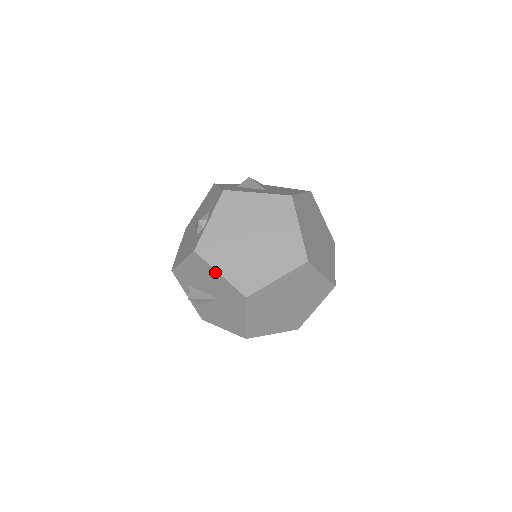
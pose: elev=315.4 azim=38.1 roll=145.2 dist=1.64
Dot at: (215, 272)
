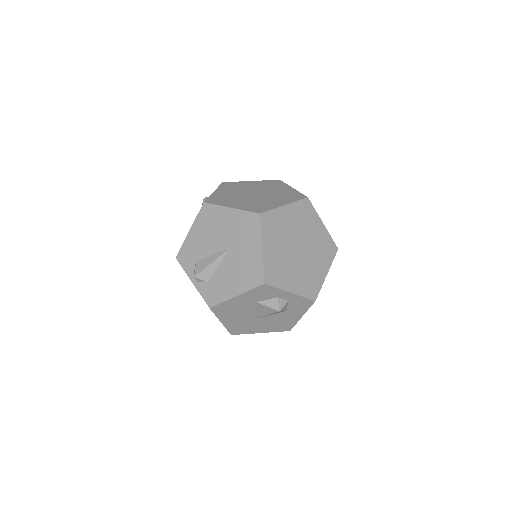
Dot at: (226, 210)
